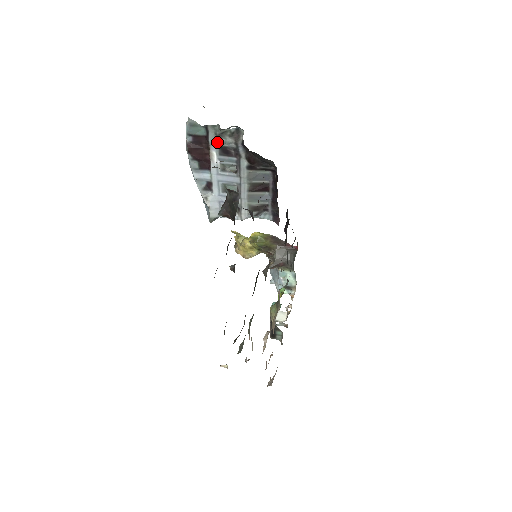
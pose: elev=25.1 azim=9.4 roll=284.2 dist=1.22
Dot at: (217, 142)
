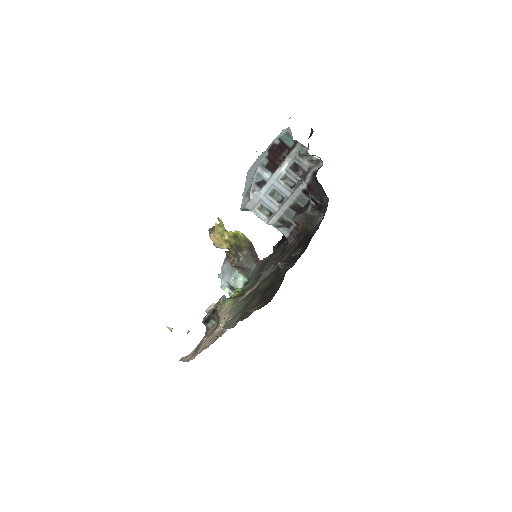
Dot at: (295, 158)
